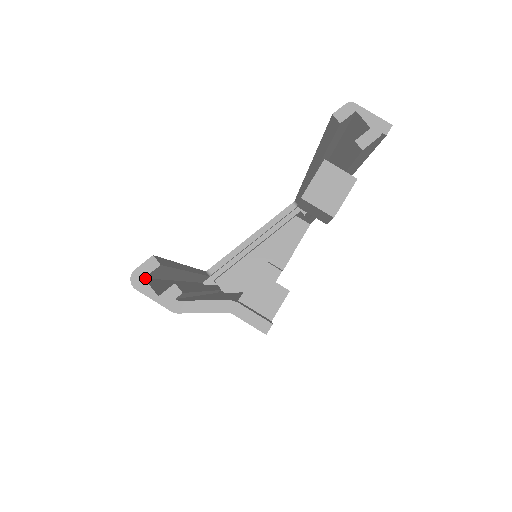
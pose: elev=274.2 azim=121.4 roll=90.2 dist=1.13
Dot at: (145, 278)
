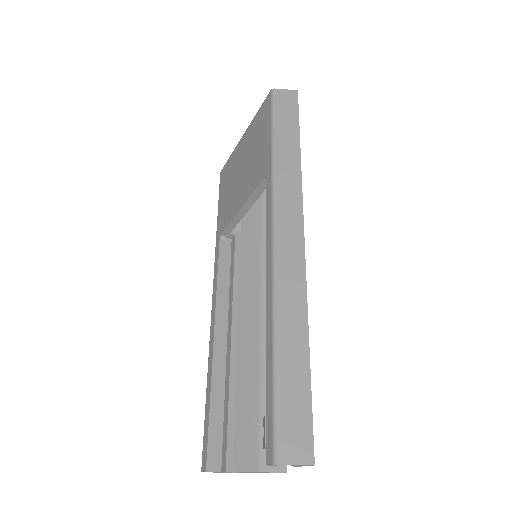
Dot at: occluded
